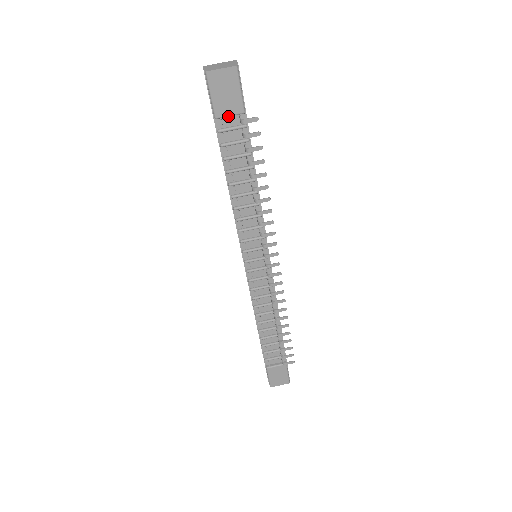
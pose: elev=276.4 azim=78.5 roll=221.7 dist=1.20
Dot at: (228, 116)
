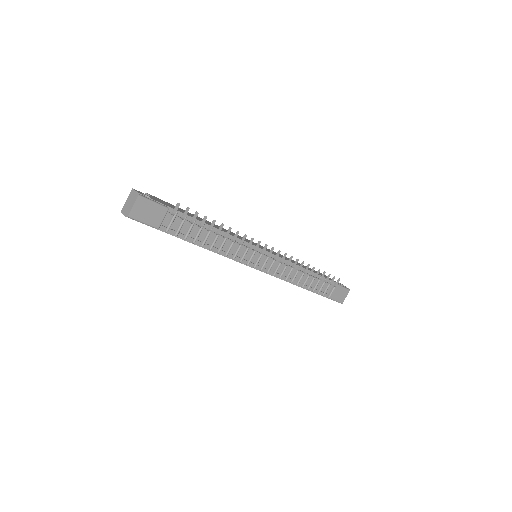
Dot at: (163, 220)
